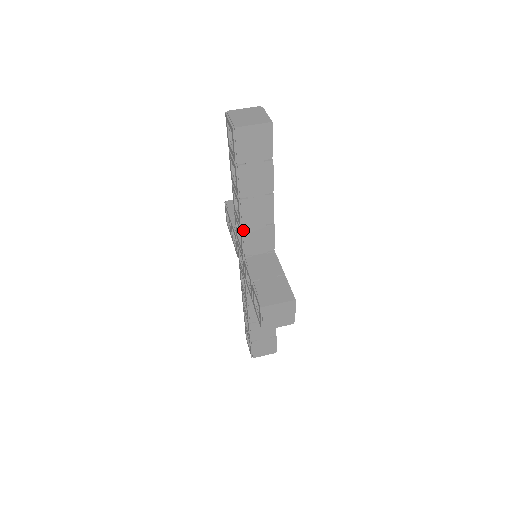
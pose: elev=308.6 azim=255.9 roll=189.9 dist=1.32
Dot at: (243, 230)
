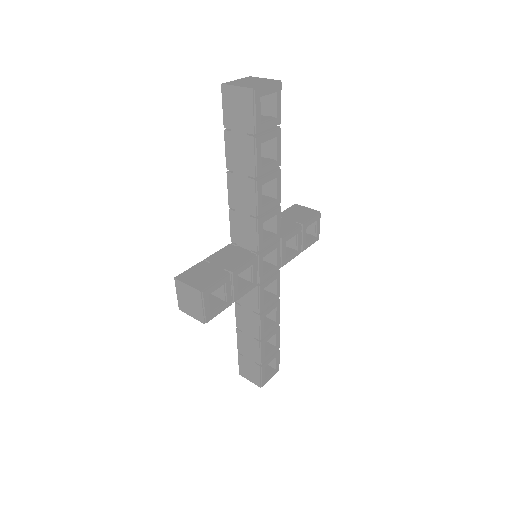
Dot at: (230, 209)
